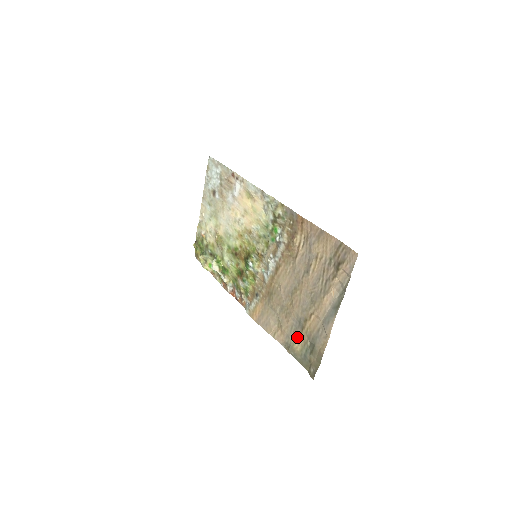
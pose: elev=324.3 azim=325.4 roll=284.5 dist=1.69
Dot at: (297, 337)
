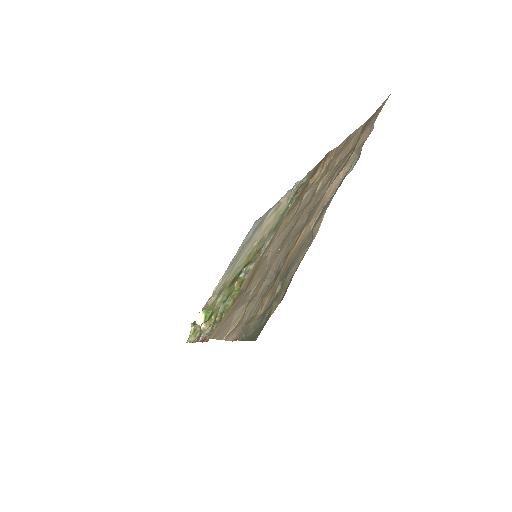
Dot at: (263, 298)
